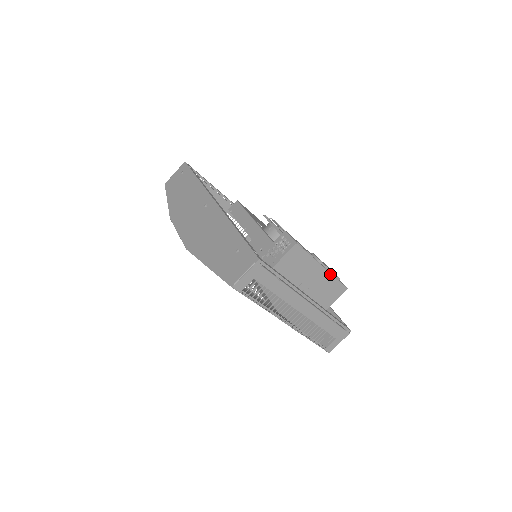
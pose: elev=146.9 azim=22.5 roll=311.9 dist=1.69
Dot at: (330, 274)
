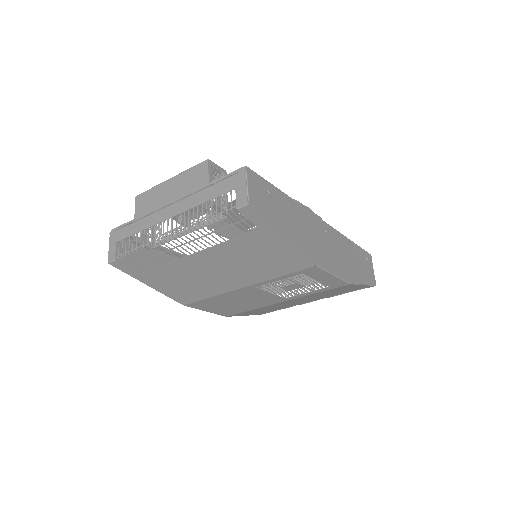
Dot at: (180, 174)
